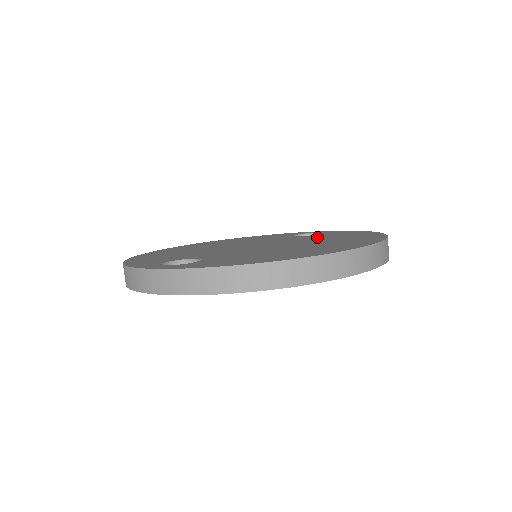
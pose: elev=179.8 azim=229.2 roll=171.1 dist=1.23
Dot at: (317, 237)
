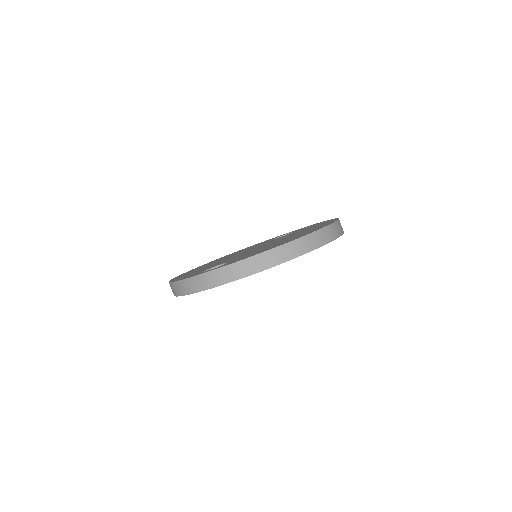
Dot at: (292, 233)
